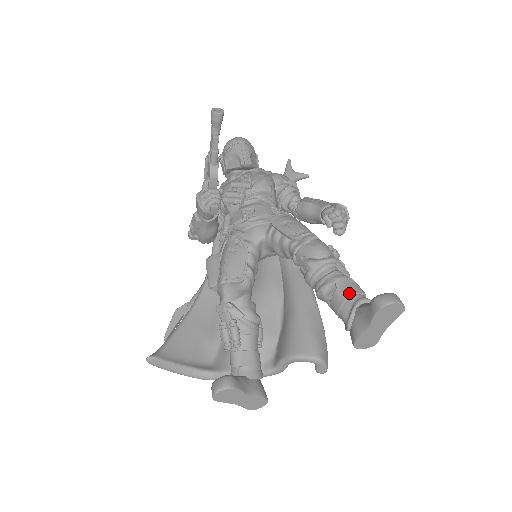
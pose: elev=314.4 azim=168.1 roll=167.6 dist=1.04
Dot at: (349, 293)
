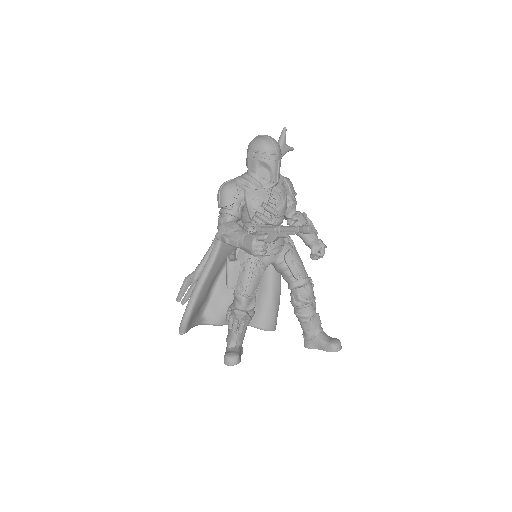
Dot at: (316, 326)
